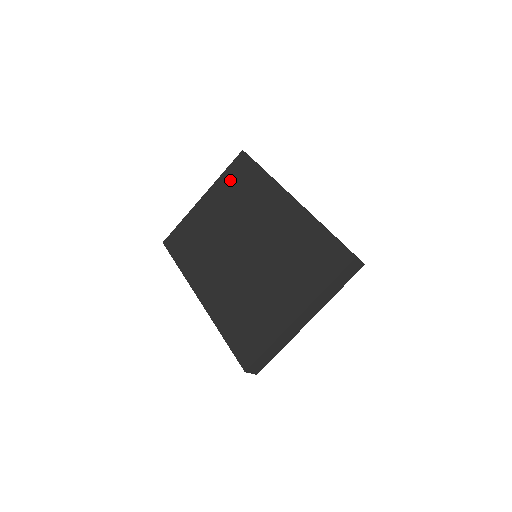
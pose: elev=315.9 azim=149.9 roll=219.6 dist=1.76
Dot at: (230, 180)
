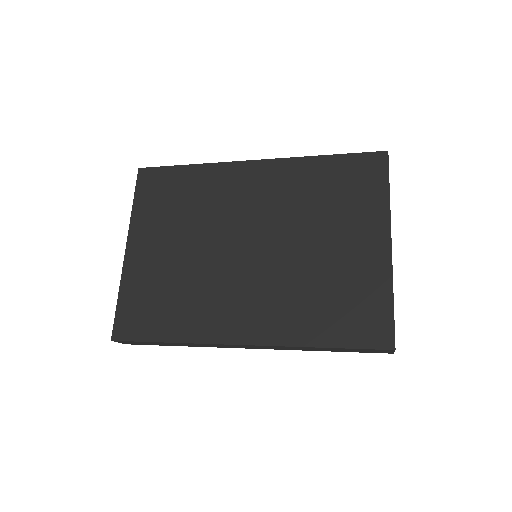
Dot at: (152, 204)
